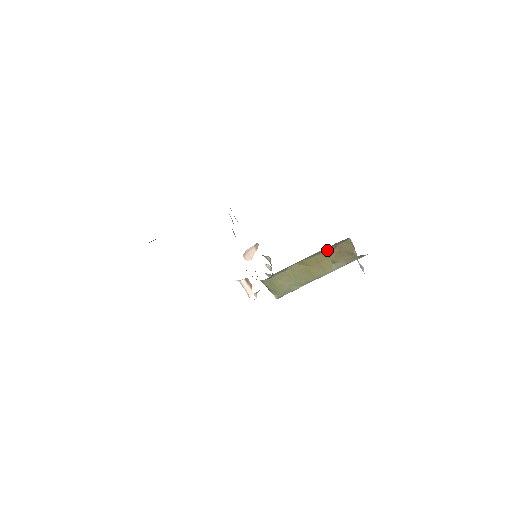
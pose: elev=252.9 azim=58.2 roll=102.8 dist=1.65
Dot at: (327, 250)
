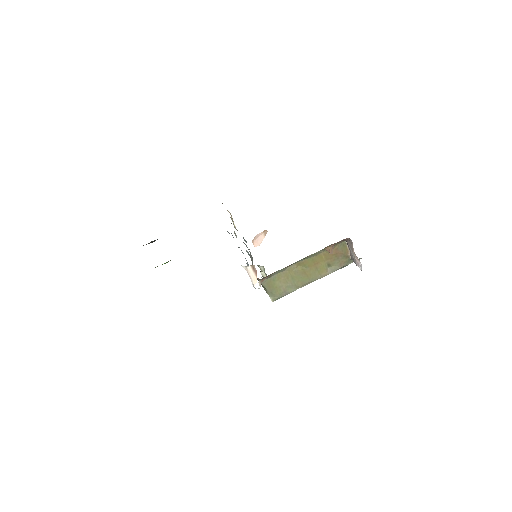
Dot at: occluded
